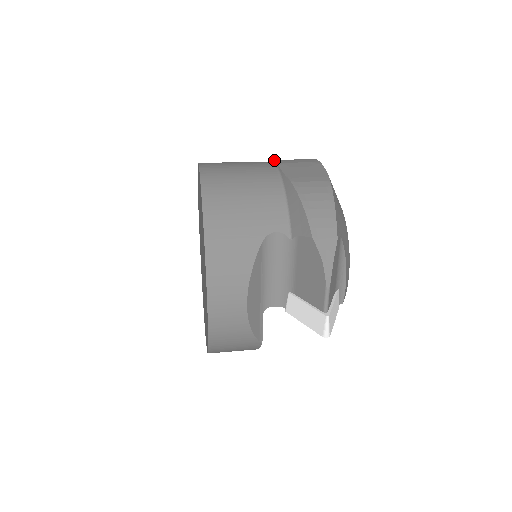
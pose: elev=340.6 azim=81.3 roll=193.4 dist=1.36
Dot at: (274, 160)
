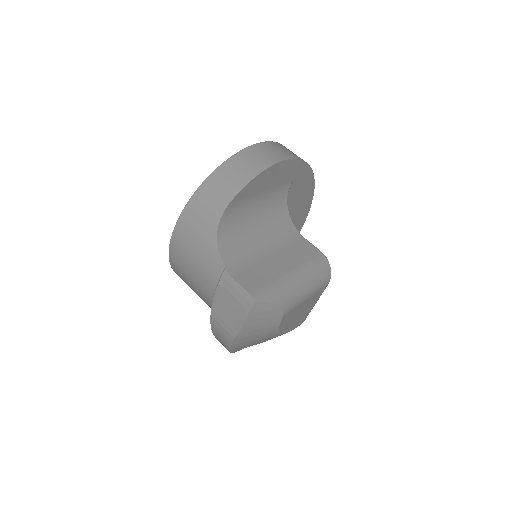
Dot at: (223, 272)
